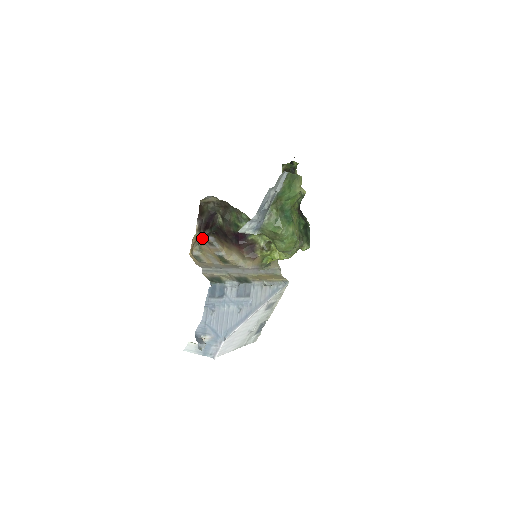
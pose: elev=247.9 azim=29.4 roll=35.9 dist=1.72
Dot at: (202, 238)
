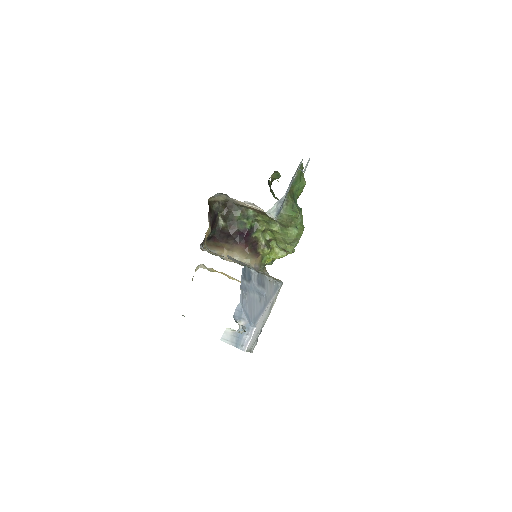
Dot at: occluded
